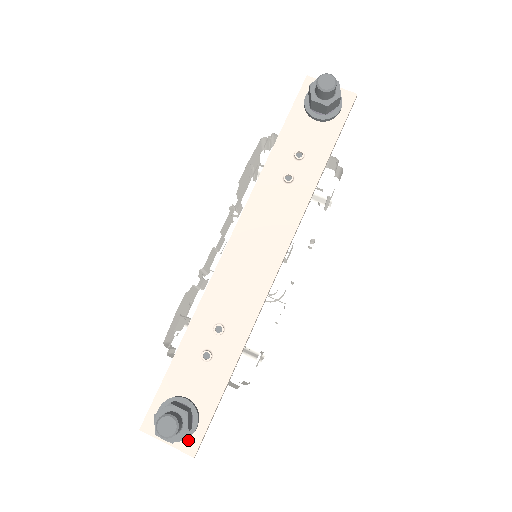
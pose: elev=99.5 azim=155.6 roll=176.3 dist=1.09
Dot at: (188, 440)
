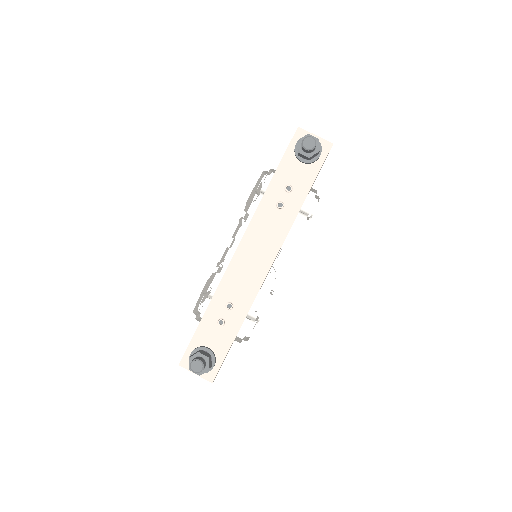
Dot at: (209, 373)
